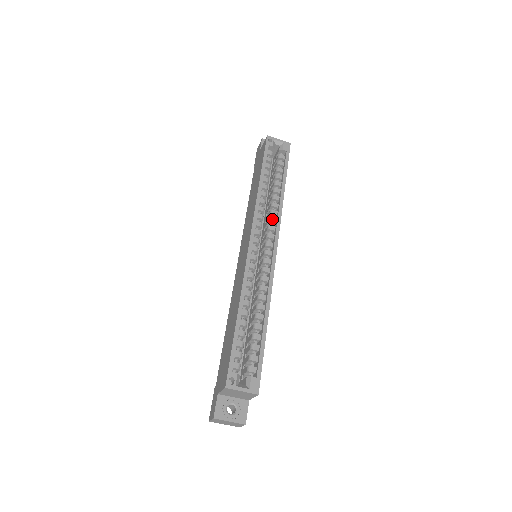
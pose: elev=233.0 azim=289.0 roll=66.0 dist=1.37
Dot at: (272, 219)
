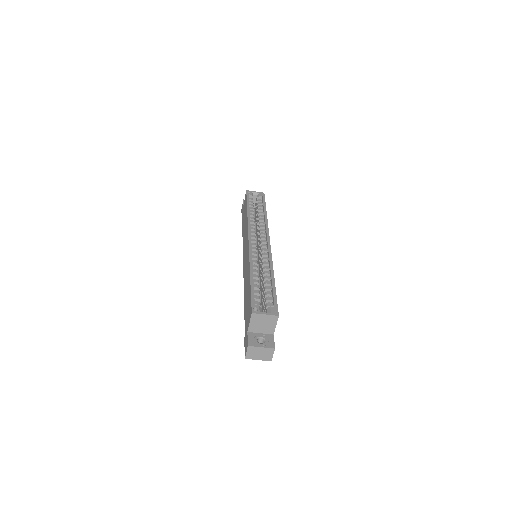
Dot at: (262, 229)
